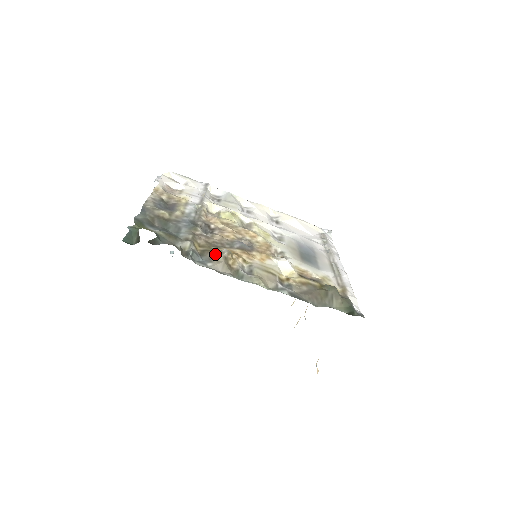
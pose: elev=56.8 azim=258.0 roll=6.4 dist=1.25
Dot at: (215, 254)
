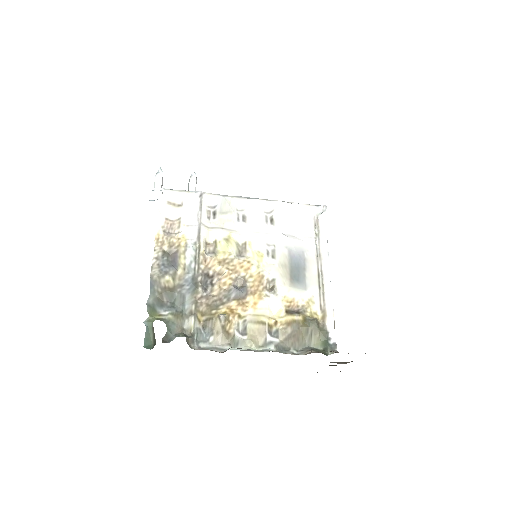
Dot at: (215, 322)
